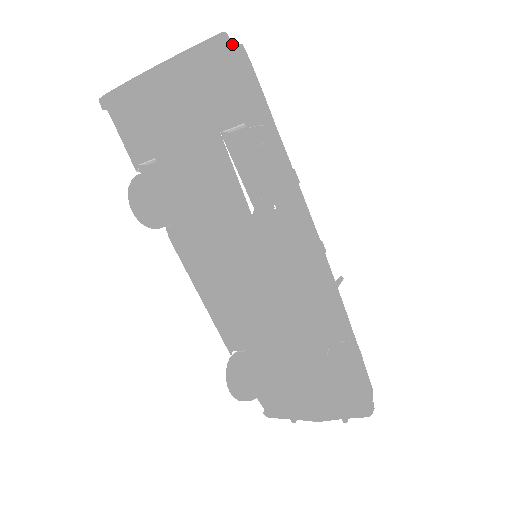
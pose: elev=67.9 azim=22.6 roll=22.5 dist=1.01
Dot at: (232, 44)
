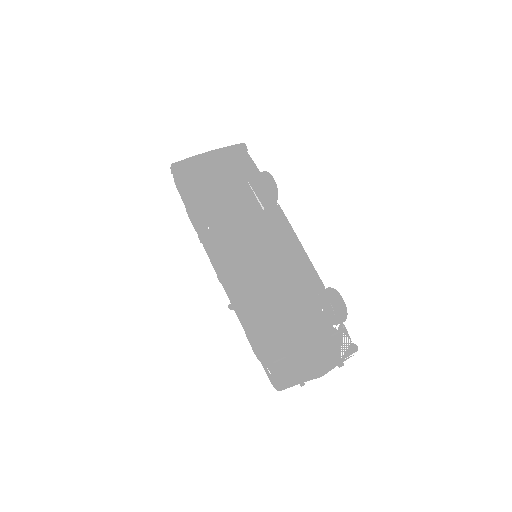
Dot at: (247, 149)
